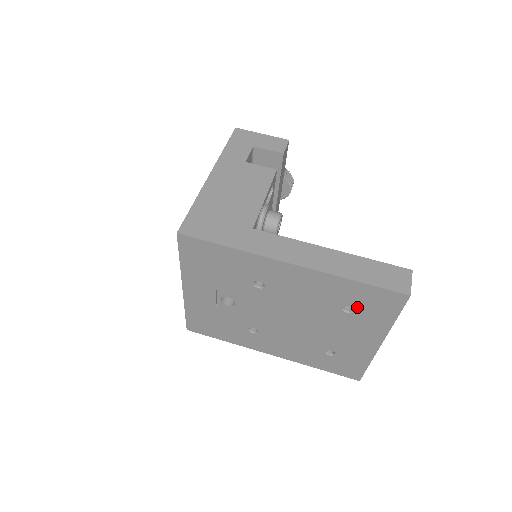
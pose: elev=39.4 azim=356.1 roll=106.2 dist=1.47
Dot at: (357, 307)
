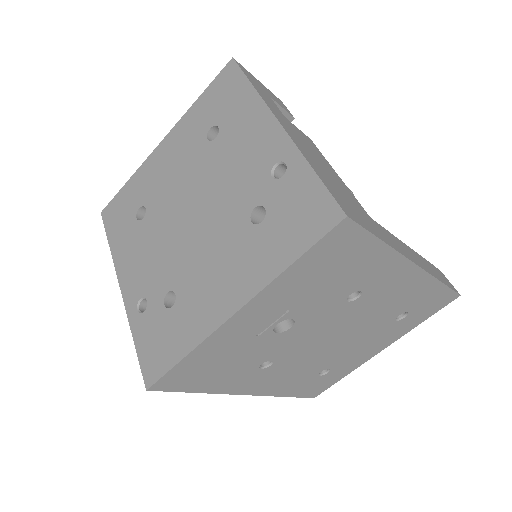
Dot at: (411, 313)
